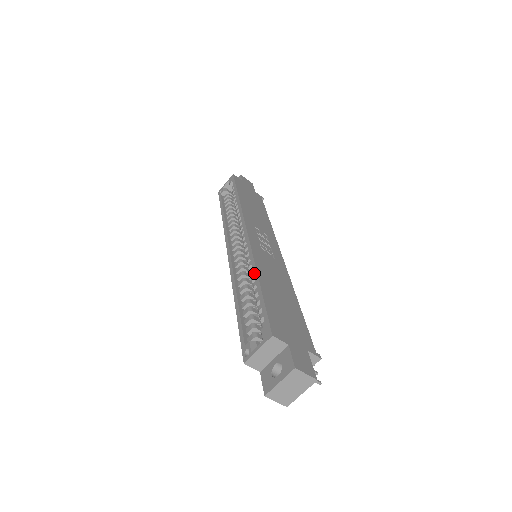
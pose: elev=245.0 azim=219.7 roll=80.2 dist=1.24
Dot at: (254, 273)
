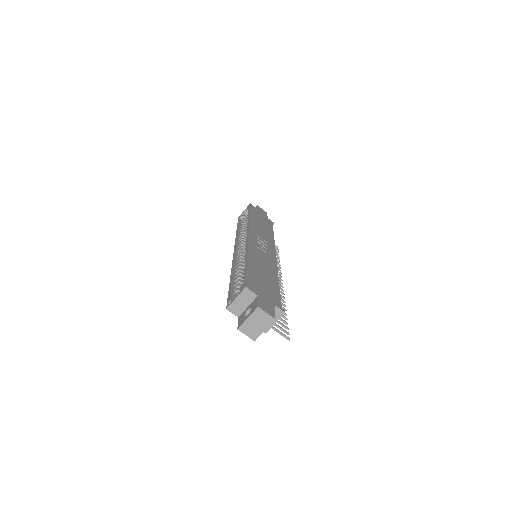
Dot at: (245, 257)
